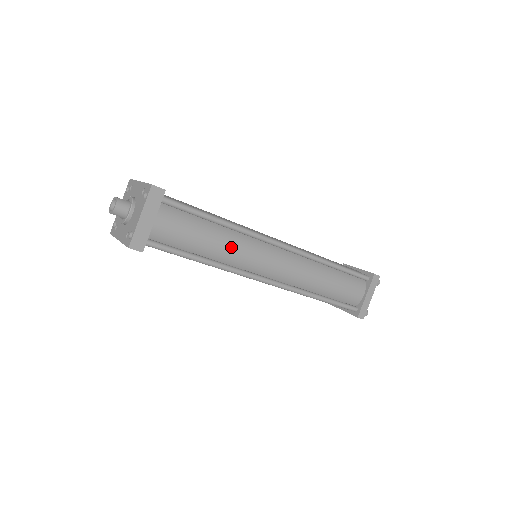
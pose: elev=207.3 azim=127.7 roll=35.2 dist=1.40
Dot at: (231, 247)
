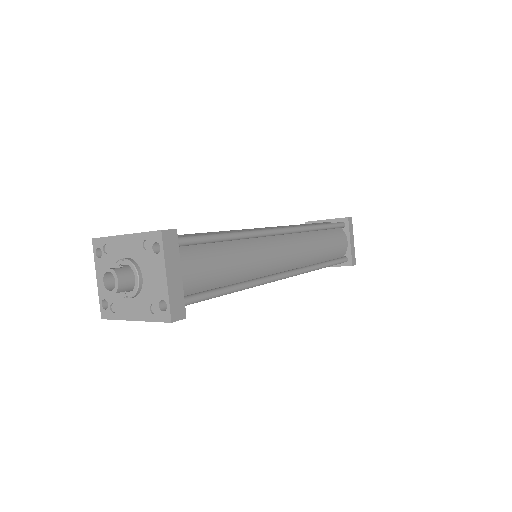
Dot at: (248, 259)
